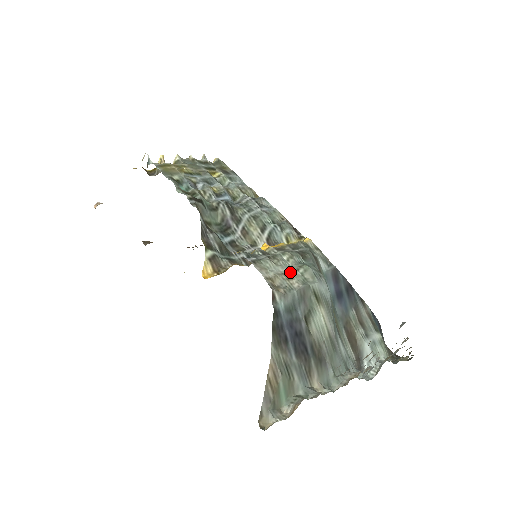
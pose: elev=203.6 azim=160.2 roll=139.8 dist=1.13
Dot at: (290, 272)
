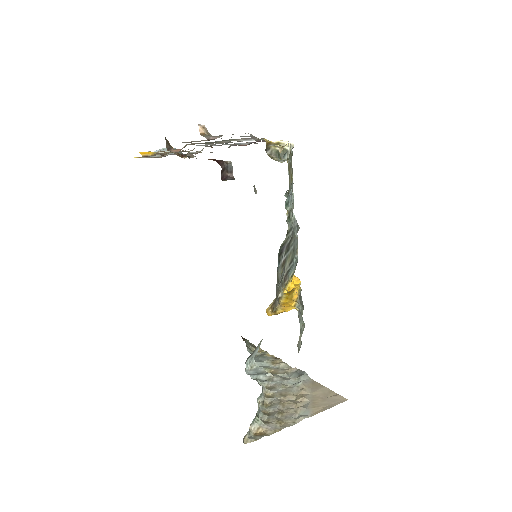
Dot at: (301, 330)
